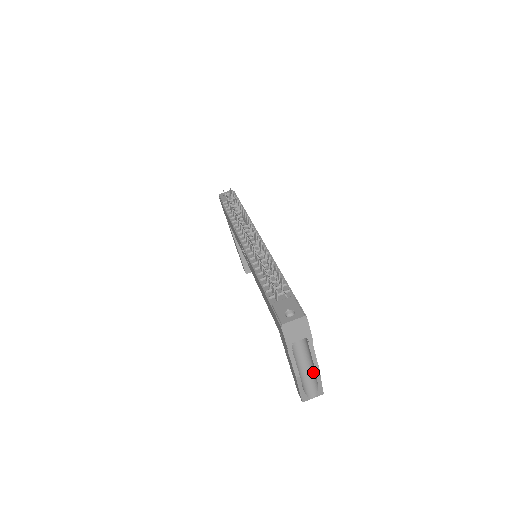
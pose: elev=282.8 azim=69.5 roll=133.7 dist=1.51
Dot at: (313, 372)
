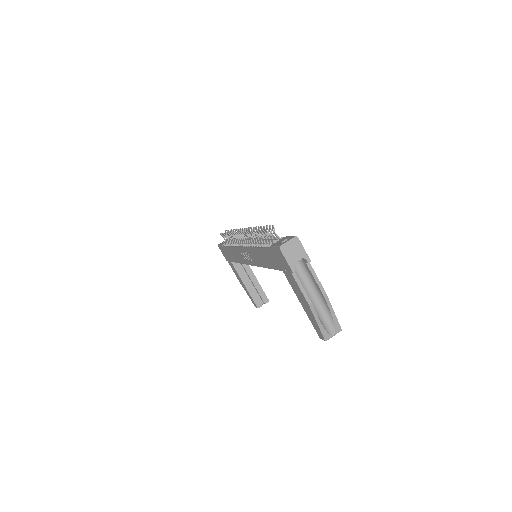
Dot at: (323, 303)
